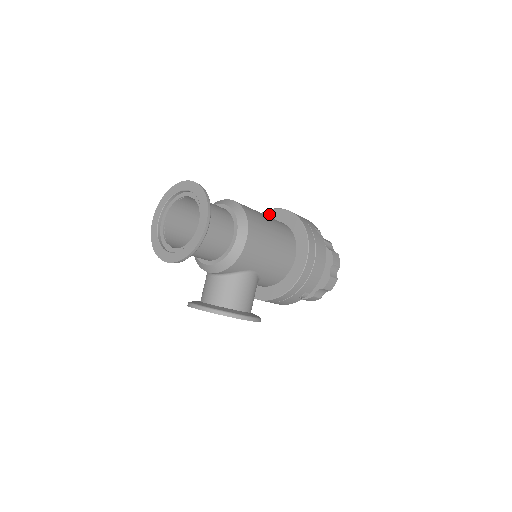
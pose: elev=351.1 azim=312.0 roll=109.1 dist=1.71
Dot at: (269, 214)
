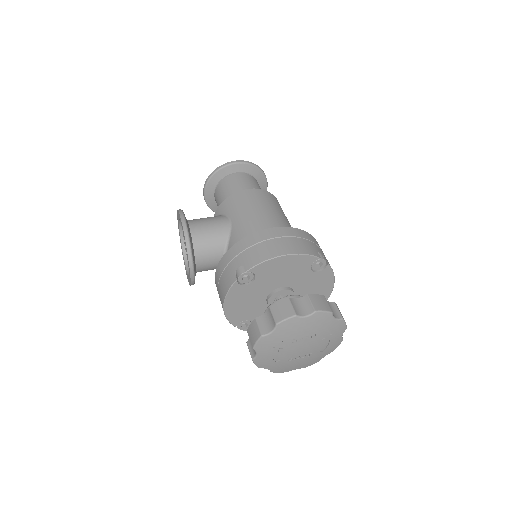
Dot at: occluded
